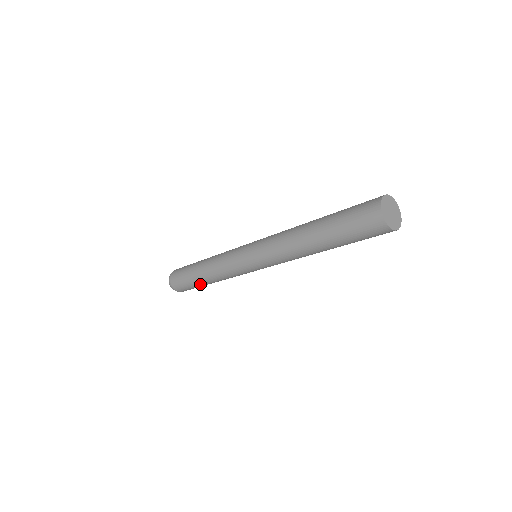
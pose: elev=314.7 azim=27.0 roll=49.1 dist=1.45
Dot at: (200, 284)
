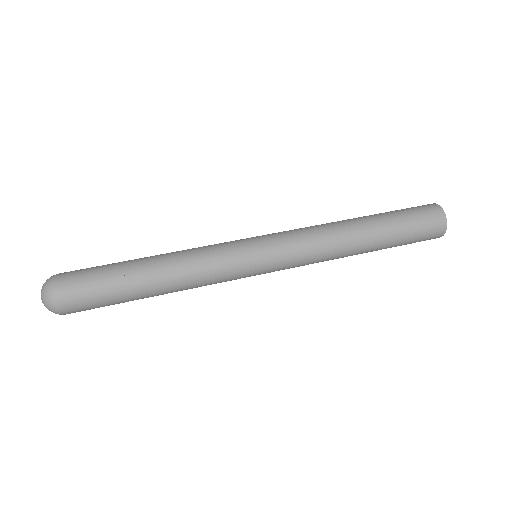
Dot at: occluded
